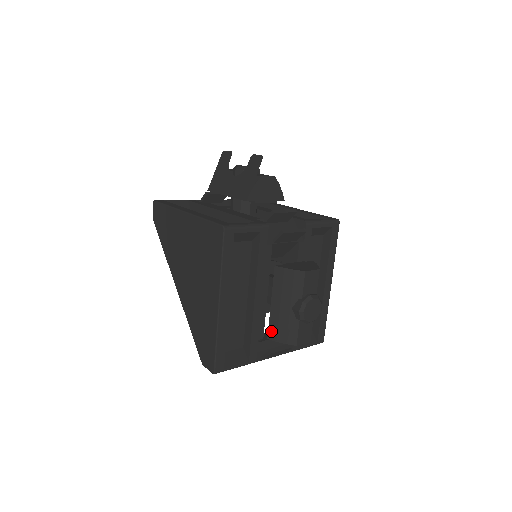
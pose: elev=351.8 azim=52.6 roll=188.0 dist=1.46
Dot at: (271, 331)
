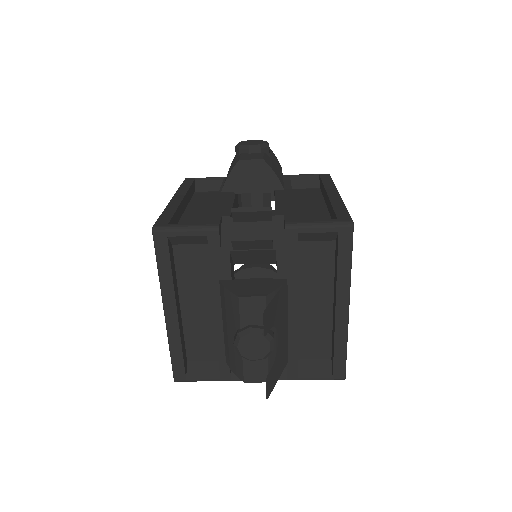
Dot at: (226, 355)
